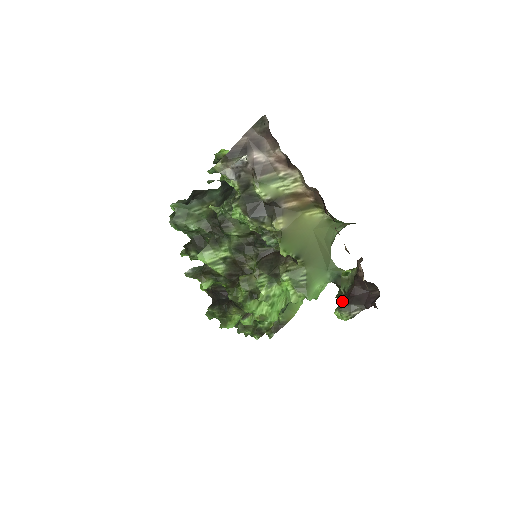
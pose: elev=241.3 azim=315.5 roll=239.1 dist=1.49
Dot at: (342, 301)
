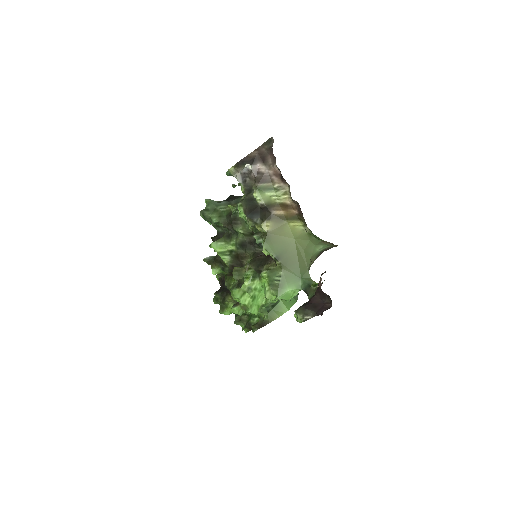
Dot at: (302, 305)
